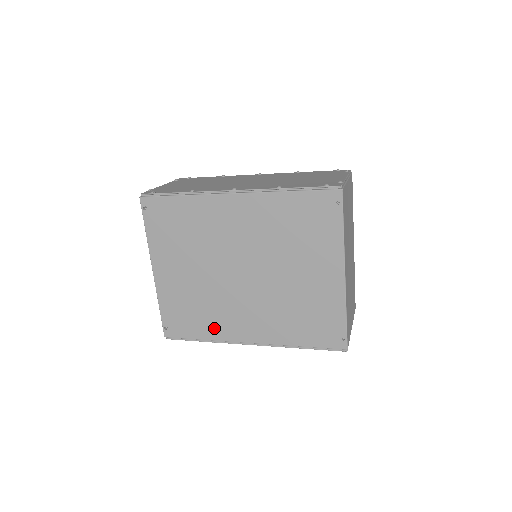
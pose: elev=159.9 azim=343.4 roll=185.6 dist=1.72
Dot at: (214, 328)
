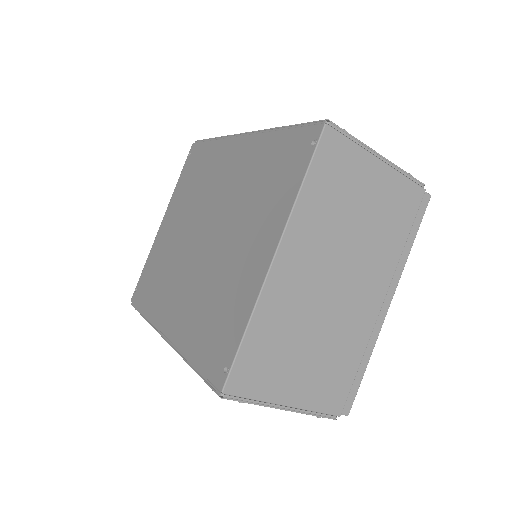
Dot at: (156, 302)
